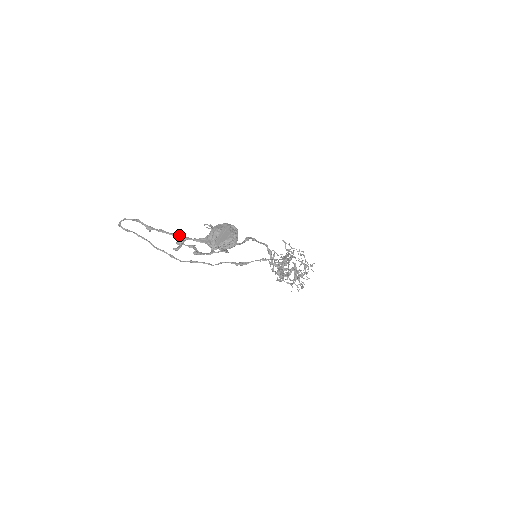
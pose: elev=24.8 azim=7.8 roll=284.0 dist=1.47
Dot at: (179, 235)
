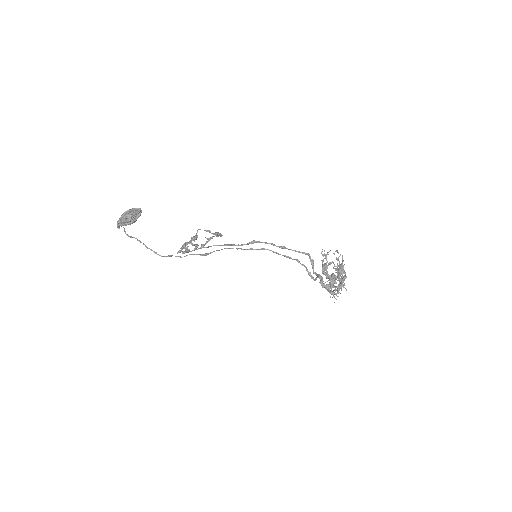
Dot at: occluded
